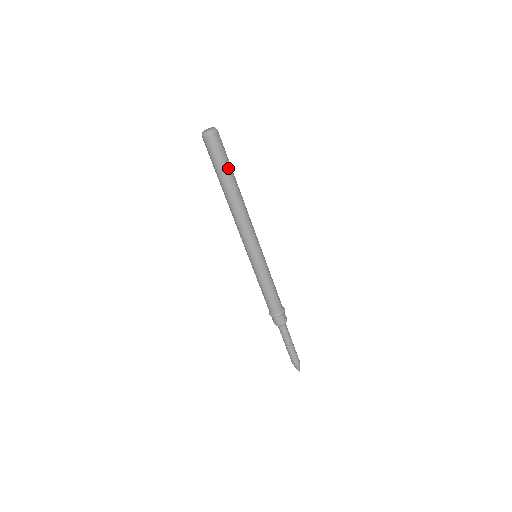
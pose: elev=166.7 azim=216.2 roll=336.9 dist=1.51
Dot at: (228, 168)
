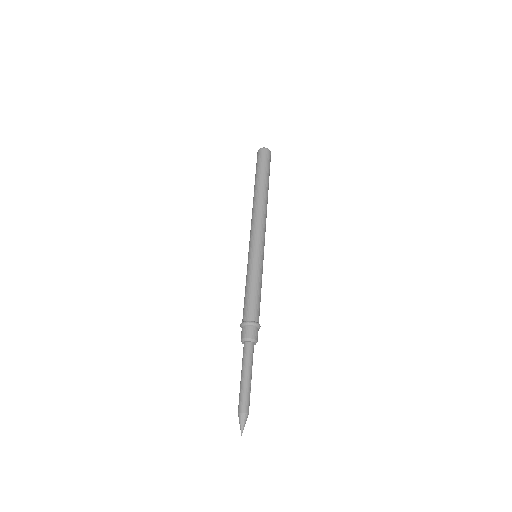
Dot at: occluded
